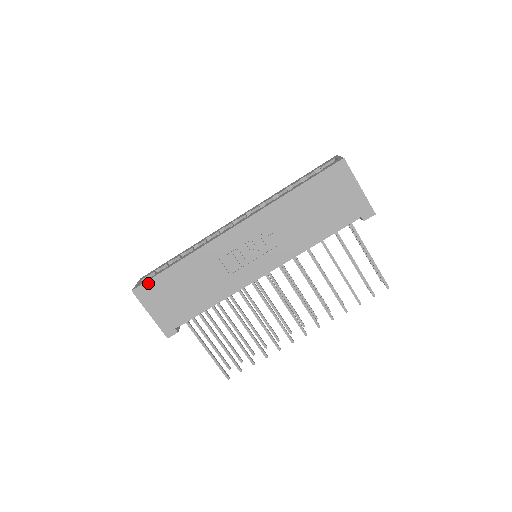
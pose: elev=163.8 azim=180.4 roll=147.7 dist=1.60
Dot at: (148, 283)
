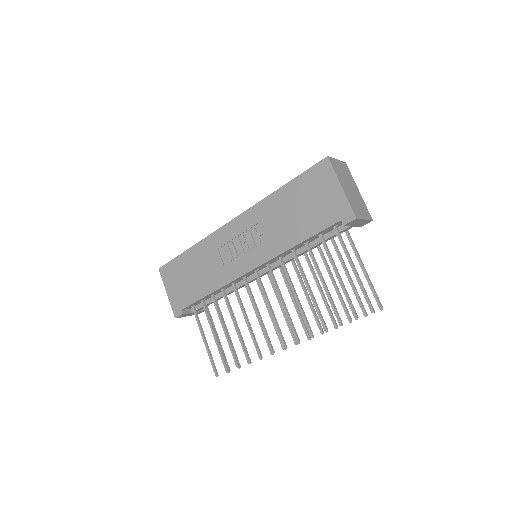
Dot at: (169, 264)
